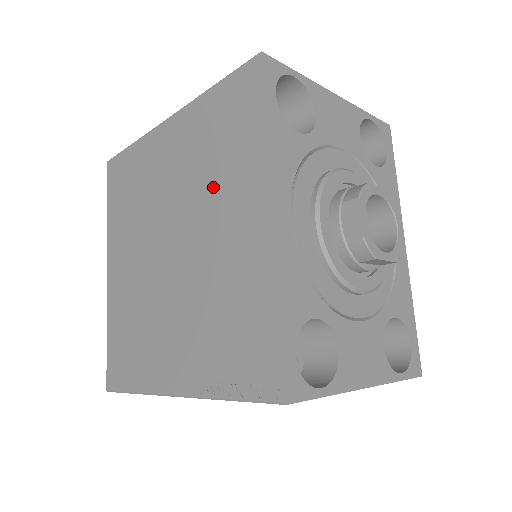
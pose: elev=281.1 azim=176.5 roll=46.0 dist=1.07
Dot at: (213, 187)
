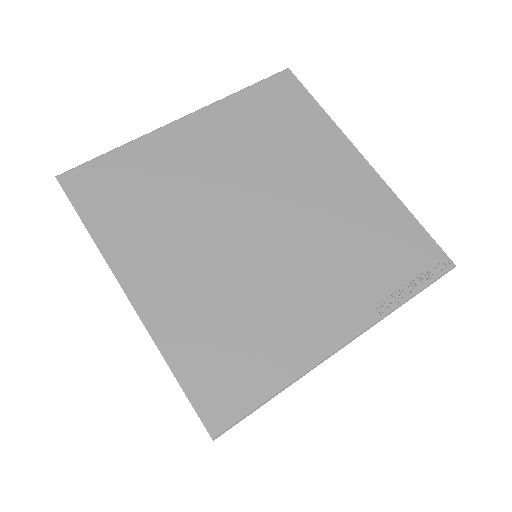
Dot at: (289, 157)
